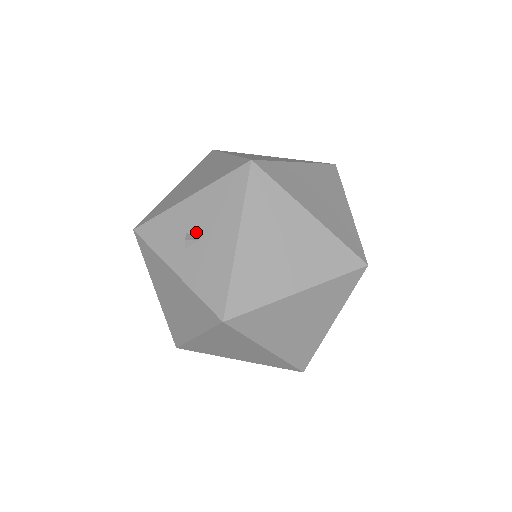
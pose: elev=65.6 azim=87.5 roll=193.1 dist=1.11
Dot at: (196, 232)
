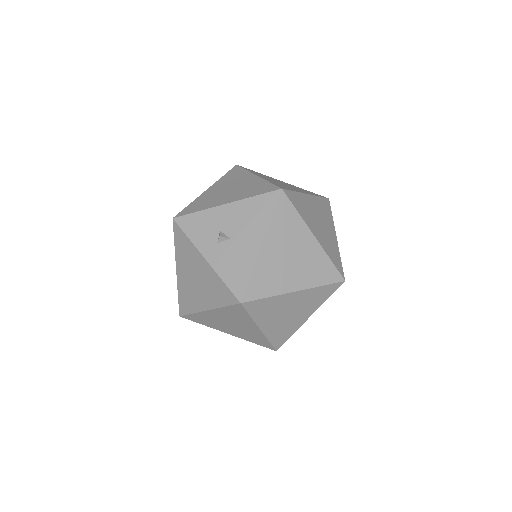
Dot at: (228, 232)
